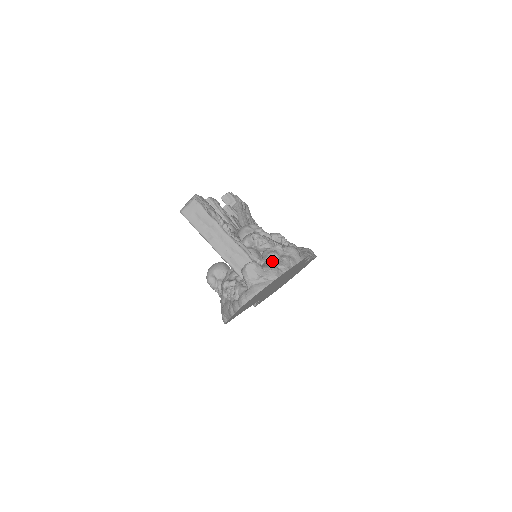
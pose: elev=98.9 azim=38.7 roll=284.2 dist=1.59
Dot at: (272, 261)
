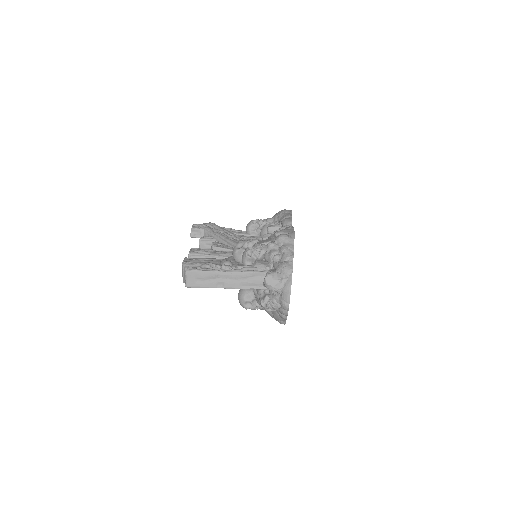
Dot at: (277, 260)
